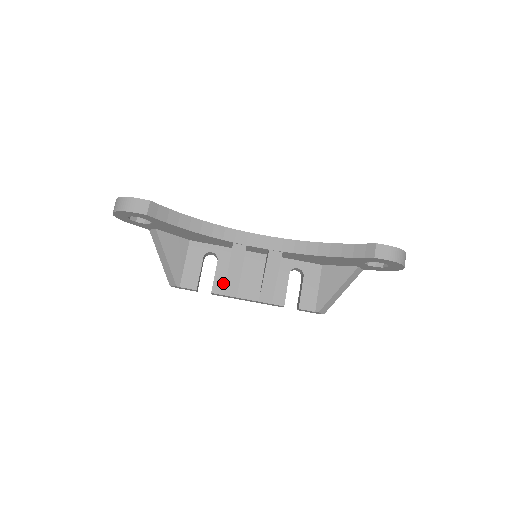
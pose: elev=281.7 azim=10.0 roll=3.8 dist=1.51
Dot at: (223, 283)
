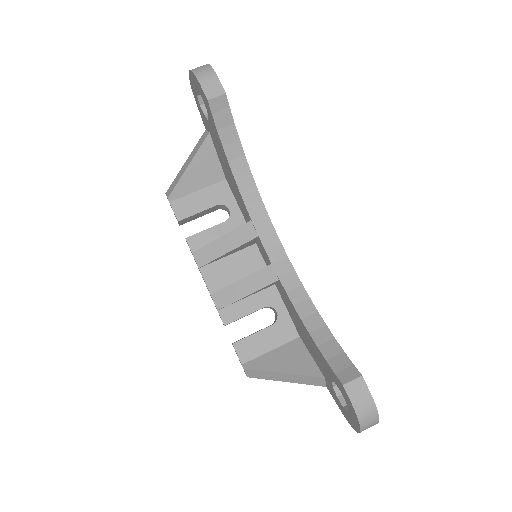
Dot at: (205, 243)
